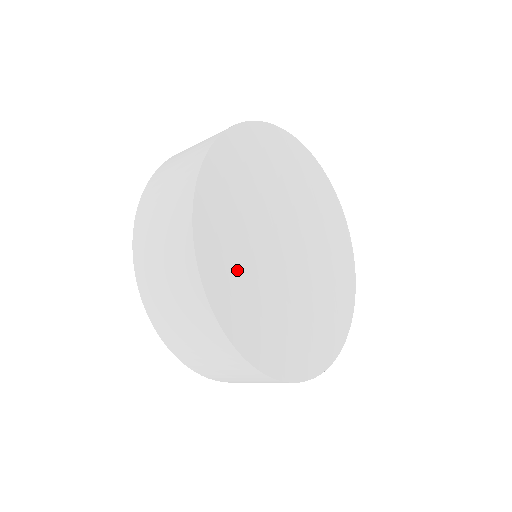
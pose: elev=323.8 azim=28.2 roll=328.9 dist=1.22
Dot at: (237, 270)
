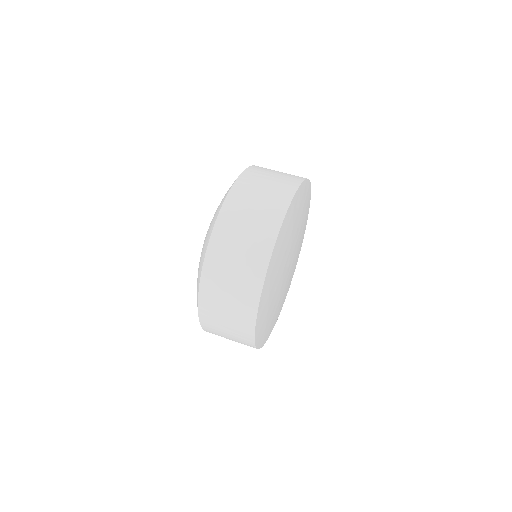
Dot at: (267, 315)
